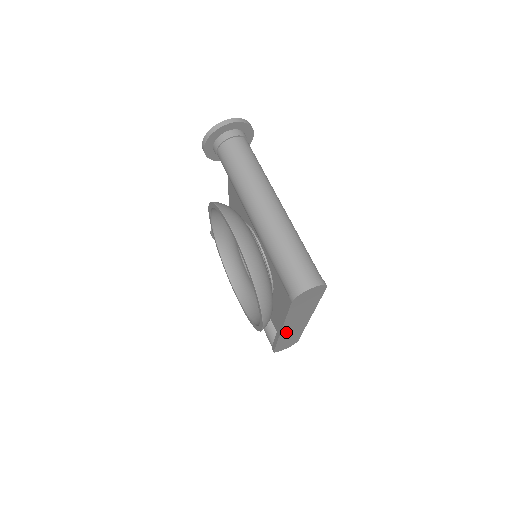
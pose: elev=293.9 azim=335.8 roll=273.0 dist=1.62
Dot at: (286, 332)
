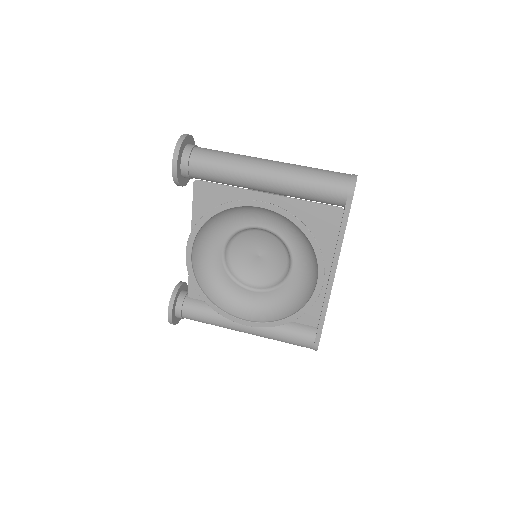
Dot at: occluded
